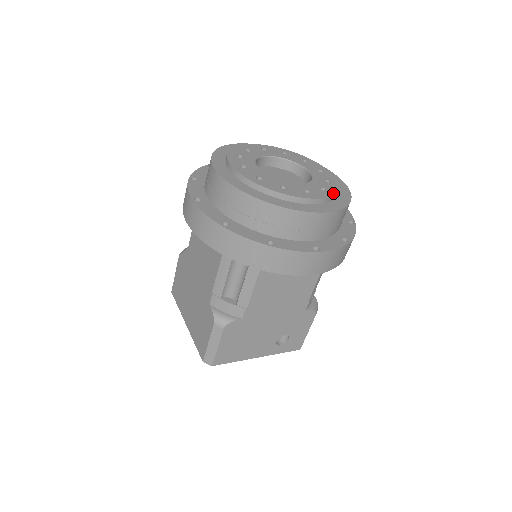
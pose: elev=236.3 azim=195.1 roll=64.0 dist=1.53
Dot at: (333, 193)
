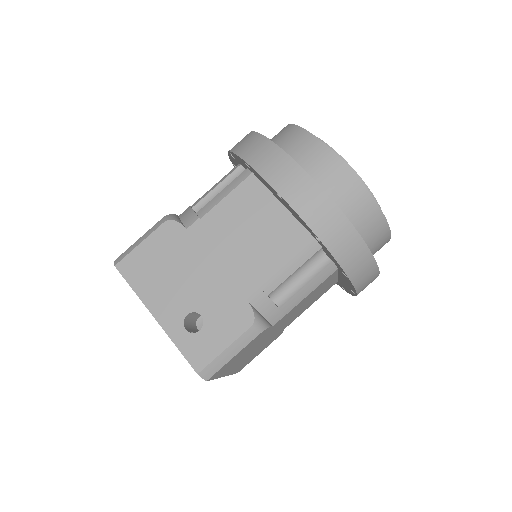
Dot at: (365, 184)
